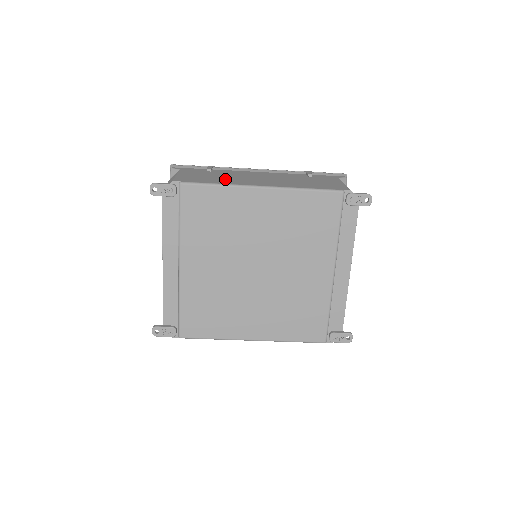
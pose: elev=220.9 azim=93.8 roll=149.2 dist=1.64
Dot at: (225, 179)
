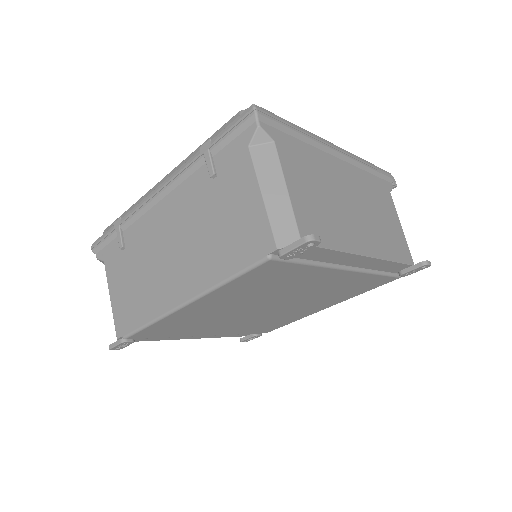
Dot at: (146, 291)
